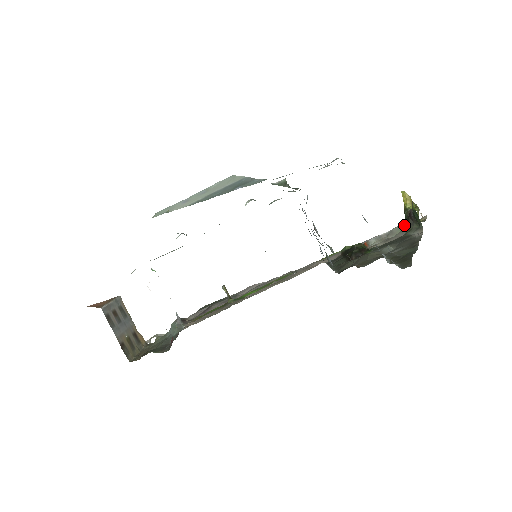
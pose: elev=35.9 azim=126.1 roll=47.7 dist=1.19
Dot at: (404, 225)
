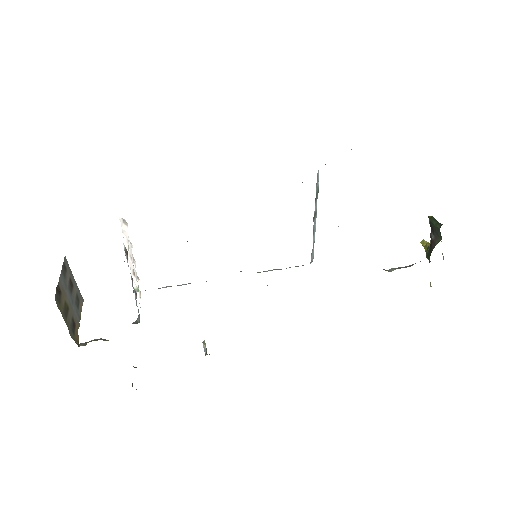
Dot at: occluded
